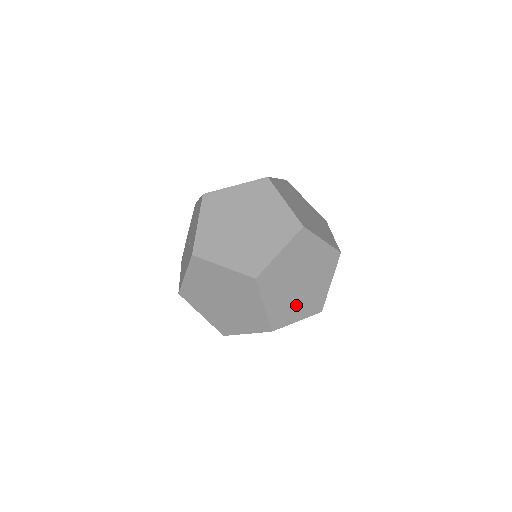
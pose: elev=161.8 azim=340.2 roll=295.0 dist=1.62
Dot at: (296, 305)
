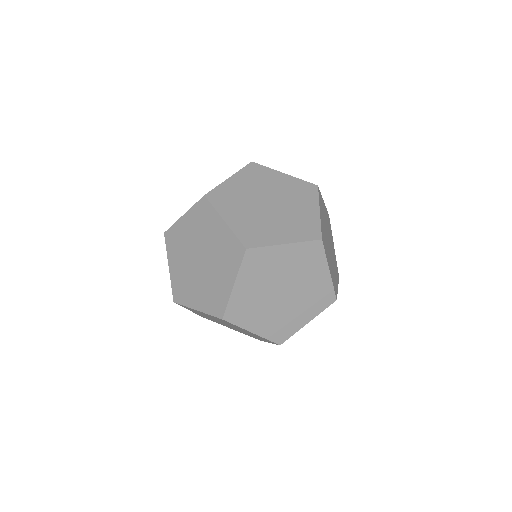
Dot at: (227, 326)
